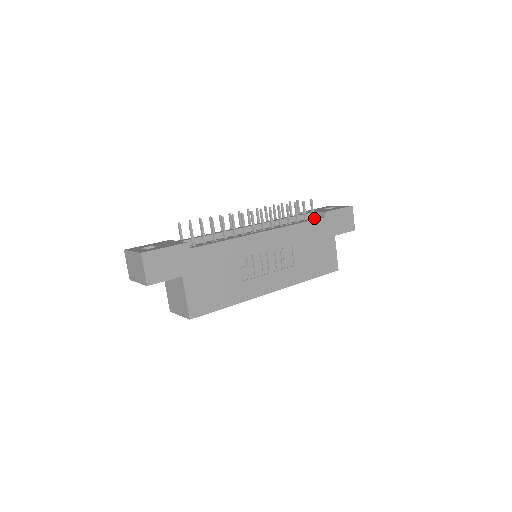
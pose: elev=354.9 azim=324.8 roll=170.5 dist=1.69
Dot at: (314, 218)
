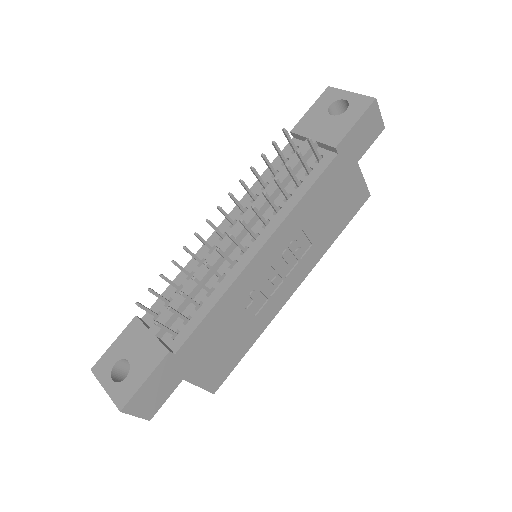
Dot at: (320, 159)
